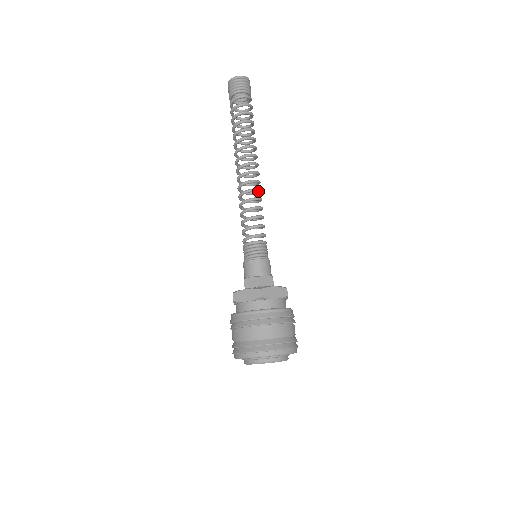
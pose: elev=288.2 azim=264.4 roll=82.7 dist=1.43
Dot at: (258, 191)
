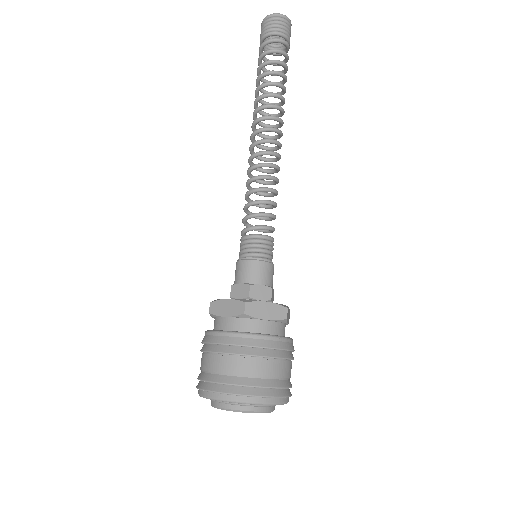
Dot at: (274, 167)
